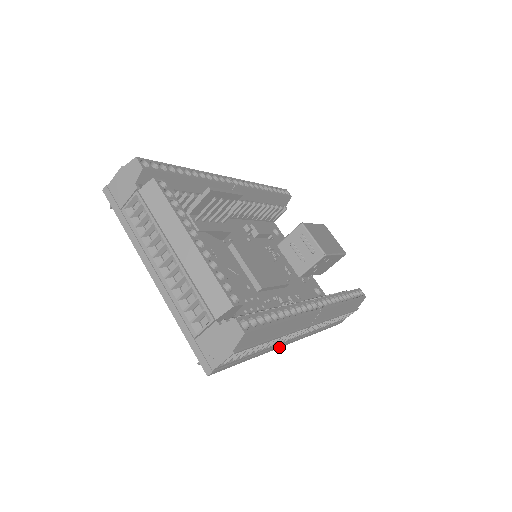
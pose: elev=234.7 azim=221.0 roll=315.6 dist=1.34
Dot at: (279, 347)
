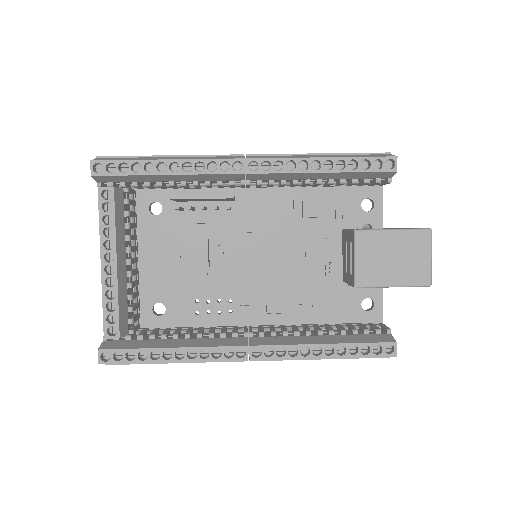
Dot at: occluded
